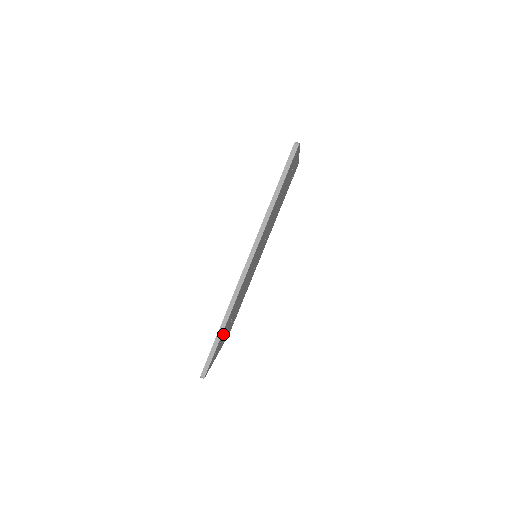
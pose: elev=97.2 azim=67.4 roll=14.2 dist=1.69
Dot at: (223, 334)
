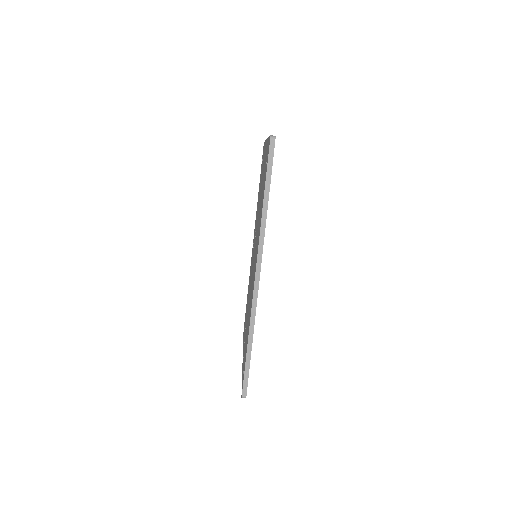
Dot at: occluded
